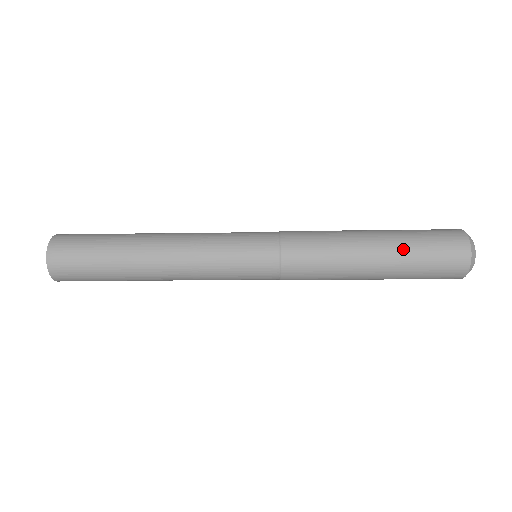
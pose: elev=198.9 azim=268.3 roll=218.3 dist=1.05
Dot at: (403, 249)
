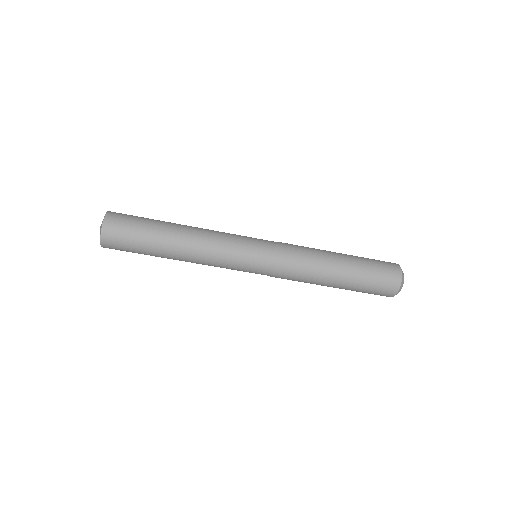
Dot at: (356, 256)
